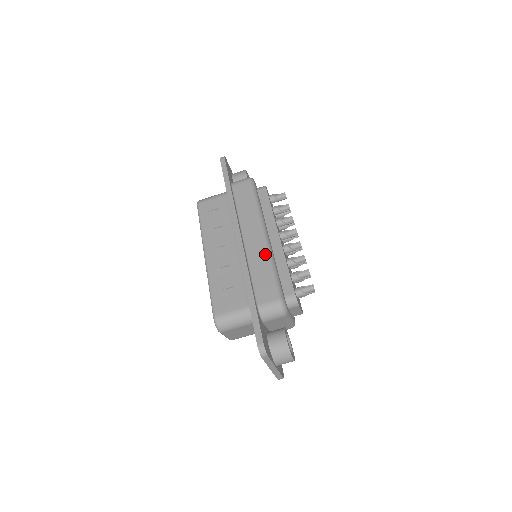
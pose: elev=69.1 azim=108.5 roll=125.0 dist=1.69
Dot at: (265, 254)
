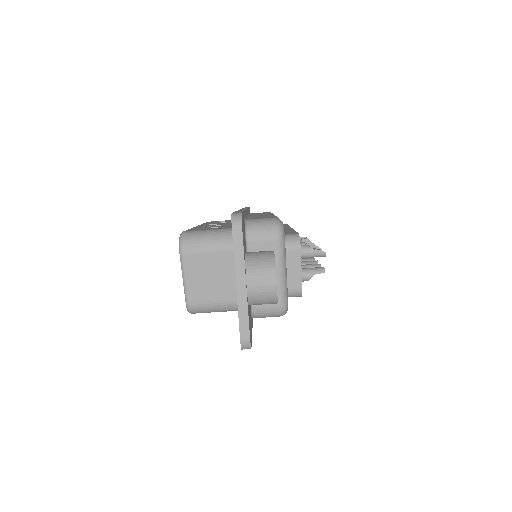
Dot at: occluded
